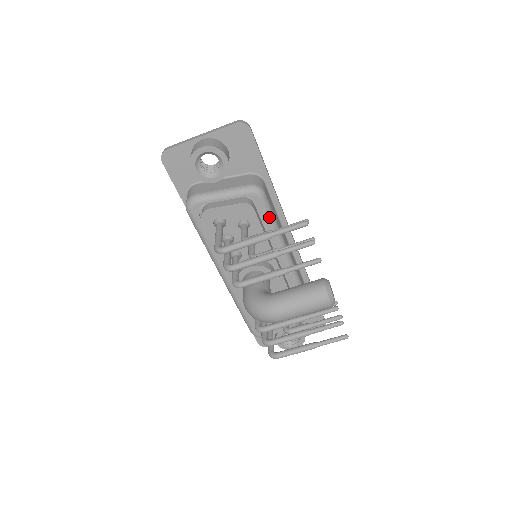
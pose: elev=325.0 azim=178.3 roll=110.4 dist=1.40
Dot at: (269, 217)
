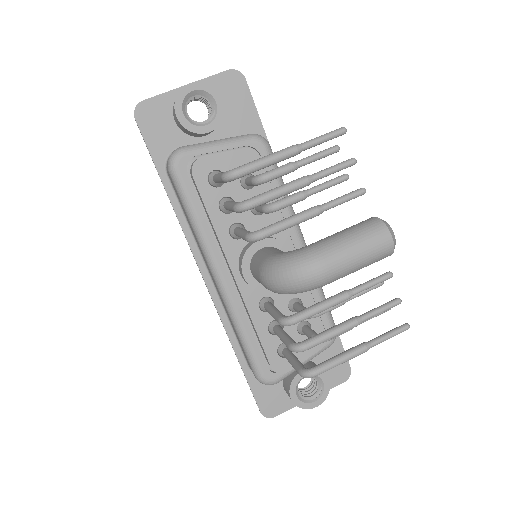
Dot at: occluded
